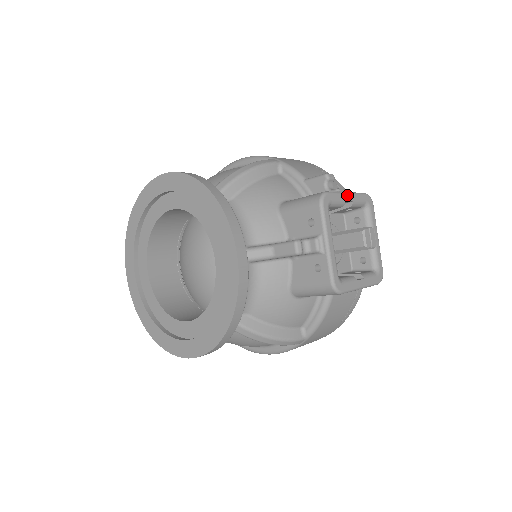
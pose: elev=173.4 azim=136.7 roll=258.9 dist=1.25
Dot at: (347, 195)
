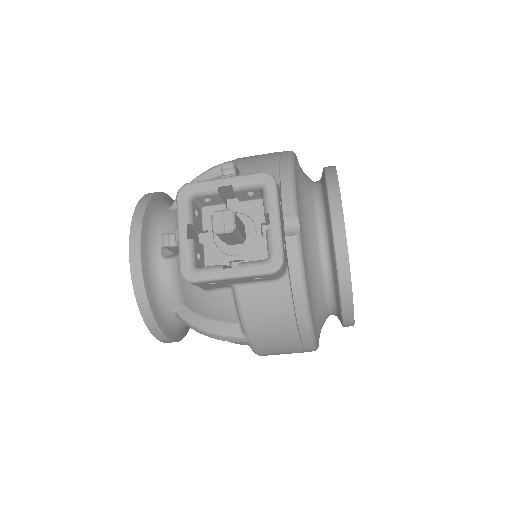
Dot at: (221, 180)
